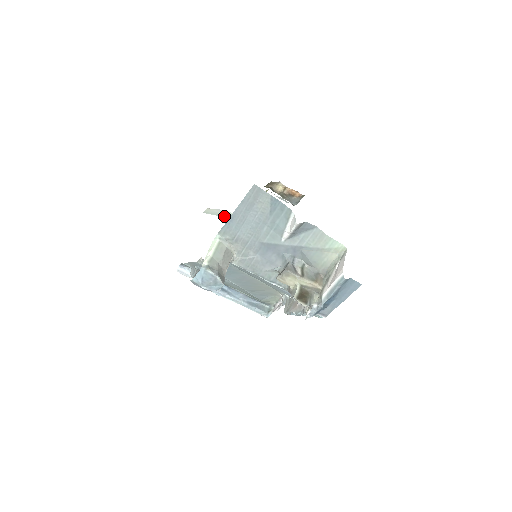
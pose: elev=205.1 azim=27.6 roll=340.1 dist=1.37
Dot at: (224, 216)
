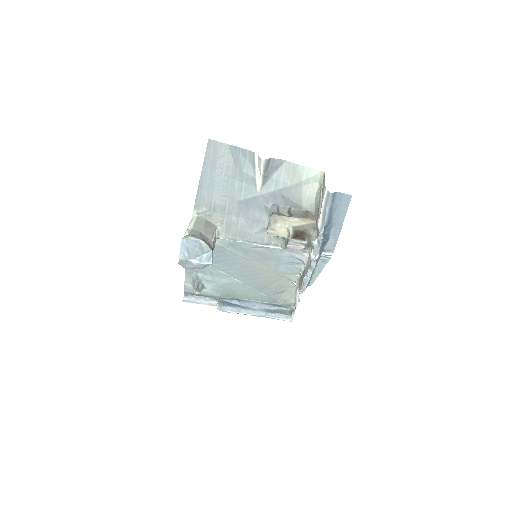
Dot at: occluded
